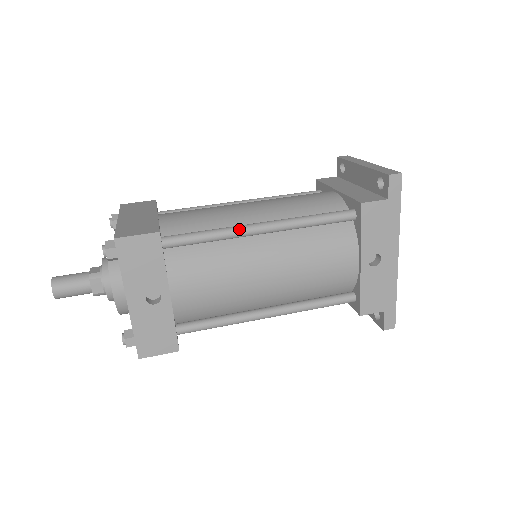
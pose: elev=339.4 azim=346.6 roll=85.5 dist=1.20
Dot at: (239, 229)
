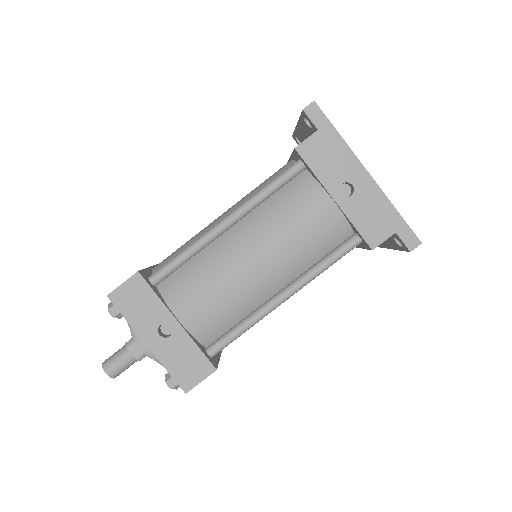
Dot at: (205, 235)
